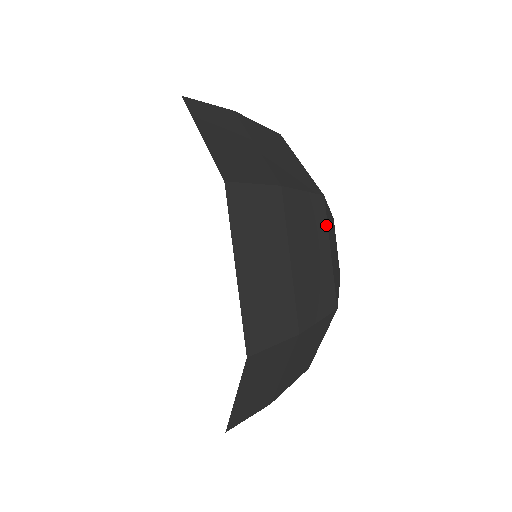
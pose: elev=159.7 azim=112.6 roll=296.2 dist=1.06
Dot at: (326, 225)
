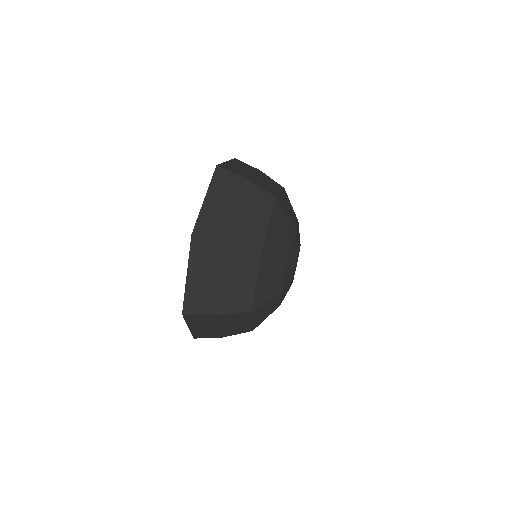
Dot at: (258, 267)
